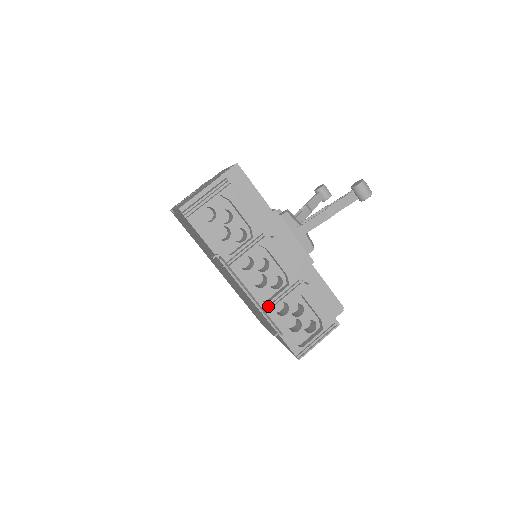
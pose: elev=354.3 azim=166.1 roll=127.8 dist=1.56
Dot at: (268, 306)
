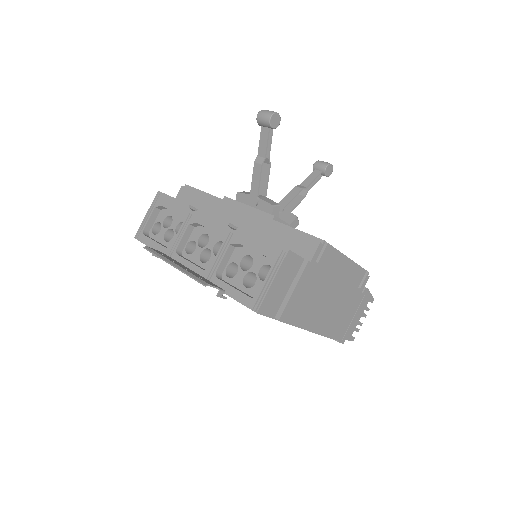
Dot at: (211, 272)
